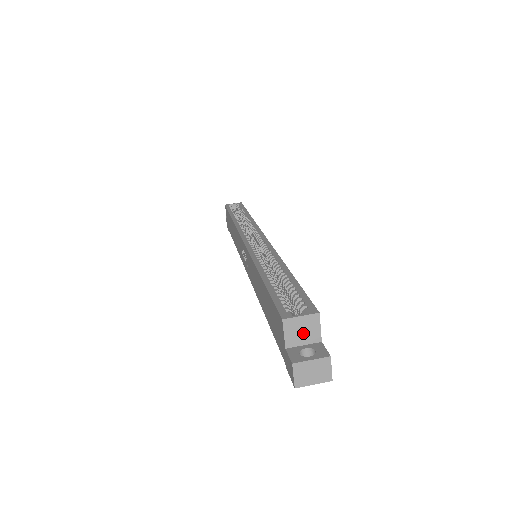
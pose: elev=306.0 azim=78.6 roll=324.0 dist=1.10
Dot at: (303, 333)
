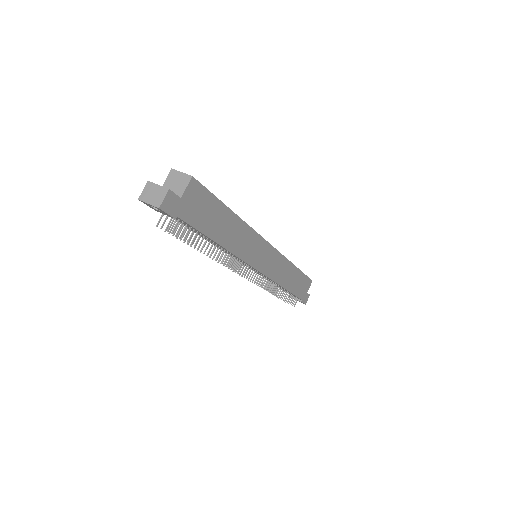
Dot at: (176, 185)
